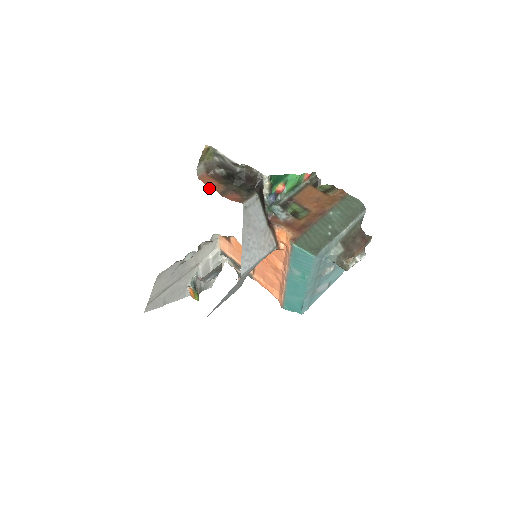
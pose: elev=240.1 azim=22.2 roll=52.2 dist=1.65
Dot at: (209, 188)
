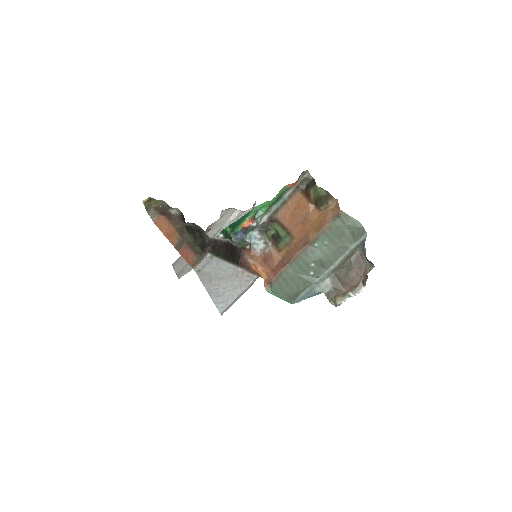
Dot at: occluded
